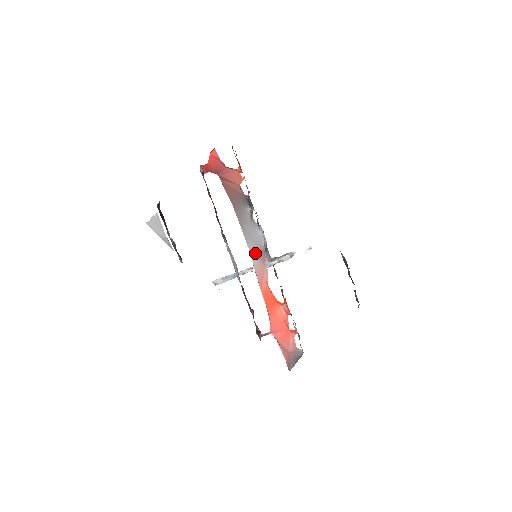
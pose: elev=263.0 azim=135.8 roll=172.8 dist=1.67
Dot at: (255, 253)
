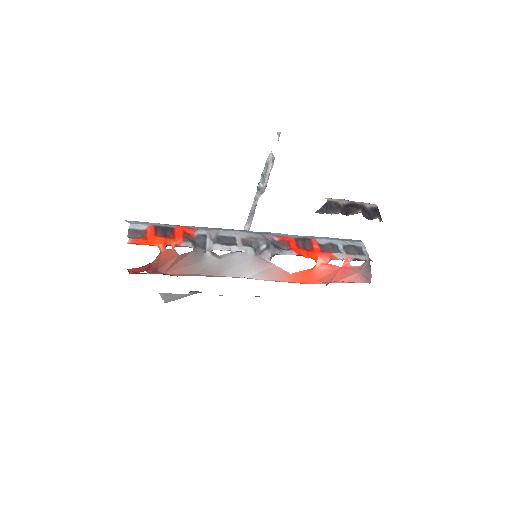
Dot at: (255, 272)
